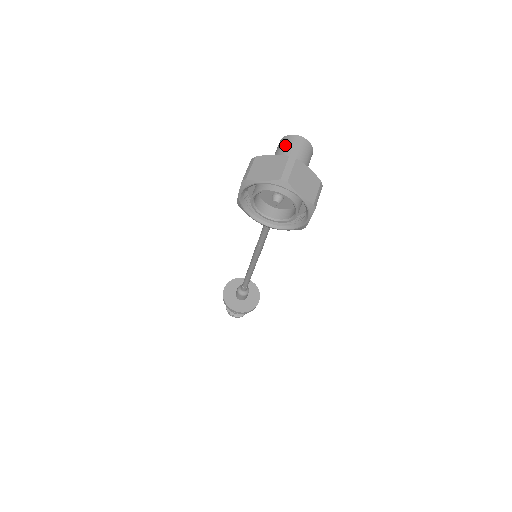
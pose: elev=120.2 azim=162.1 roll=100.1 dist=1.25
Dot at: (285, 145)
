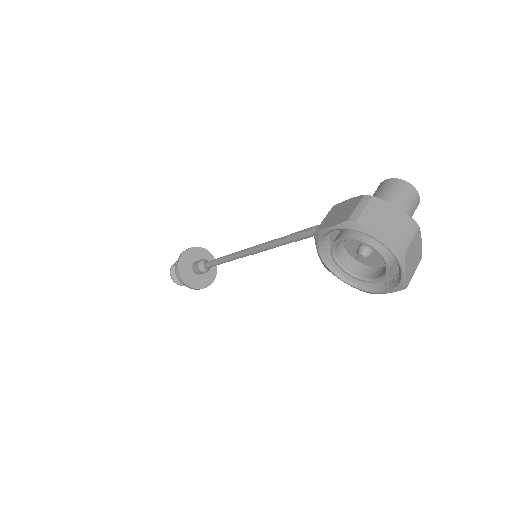
Dot at: (398, 192)
